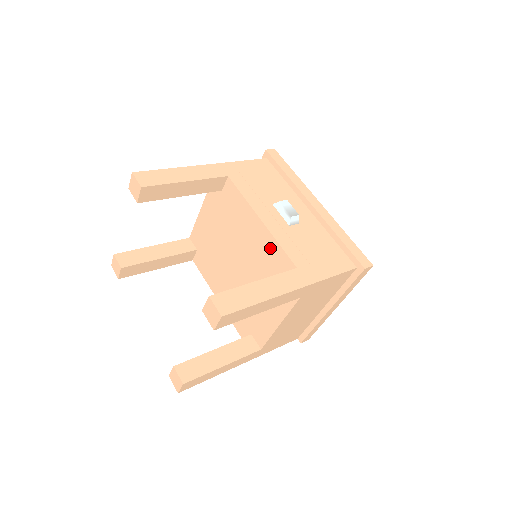
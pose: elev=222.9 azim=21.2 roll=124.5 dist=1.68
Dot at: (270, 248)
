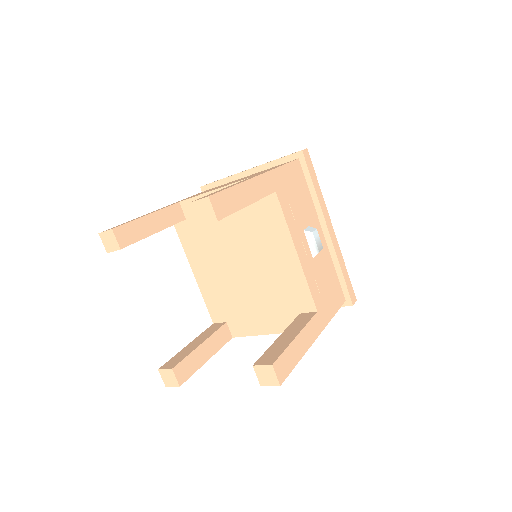
Dot at: (294, 280)
